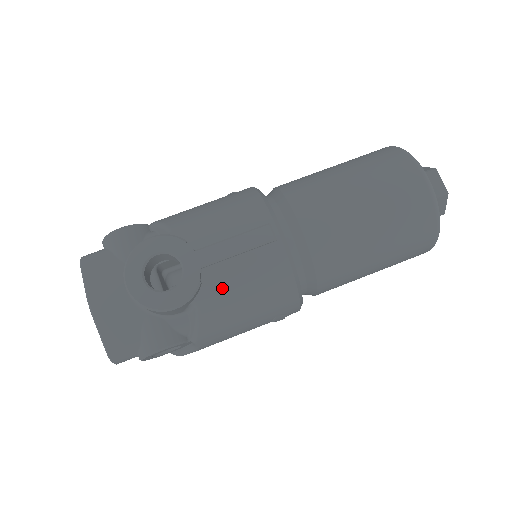
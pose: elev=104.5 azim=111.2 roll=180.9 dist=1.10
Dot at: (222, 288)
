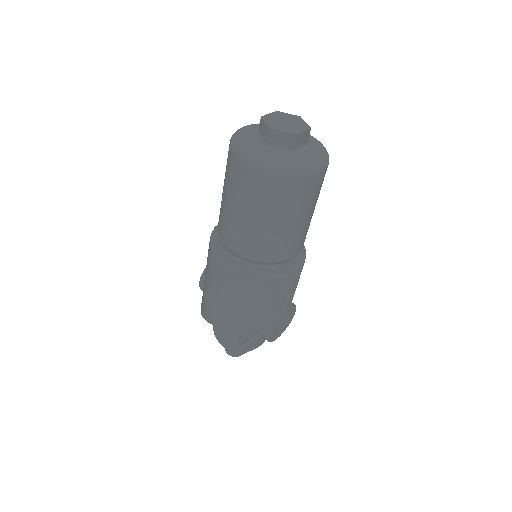
Dot at: occluded
